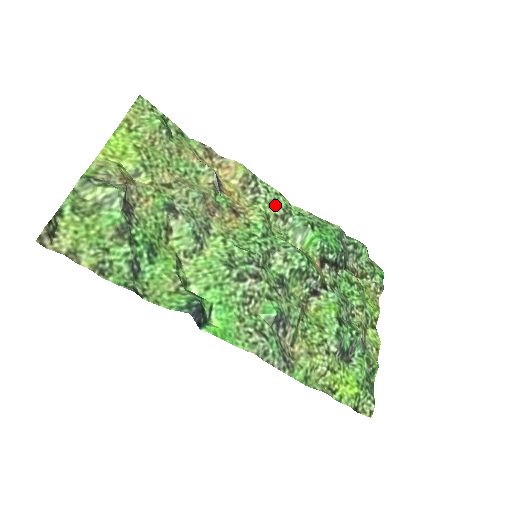
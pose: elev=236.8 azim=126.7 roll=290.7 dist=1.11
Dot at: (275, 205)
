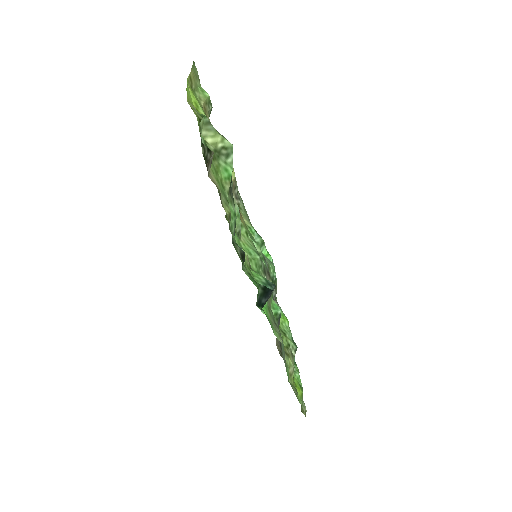
Dot at: (247, 216)
